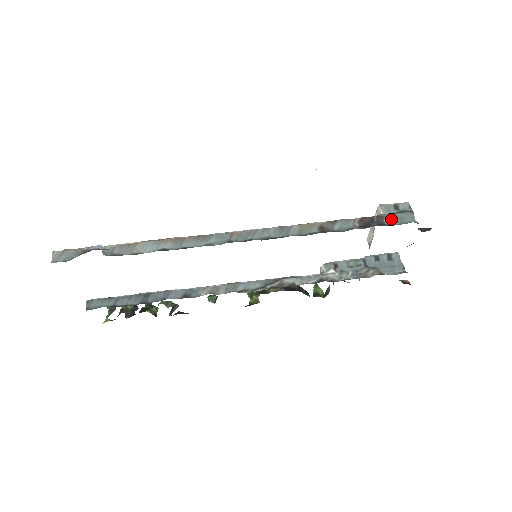
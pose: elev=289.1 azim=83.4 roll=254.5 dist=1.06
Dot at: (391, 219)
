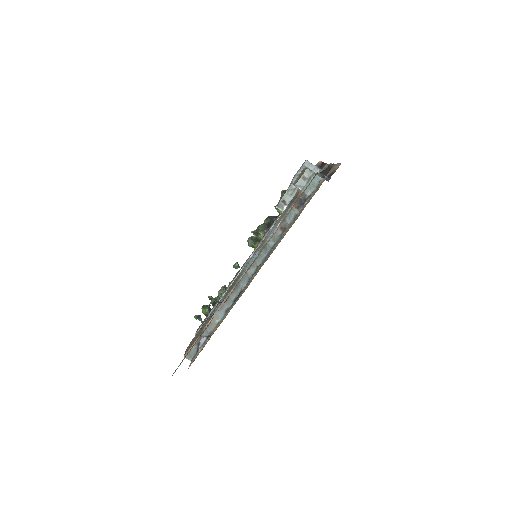
Dot at: (308, 189)
